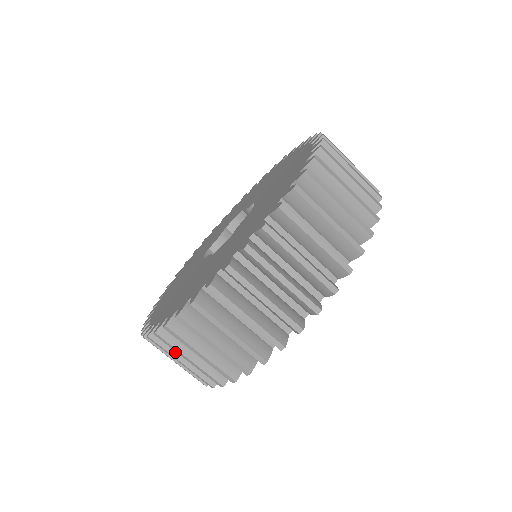
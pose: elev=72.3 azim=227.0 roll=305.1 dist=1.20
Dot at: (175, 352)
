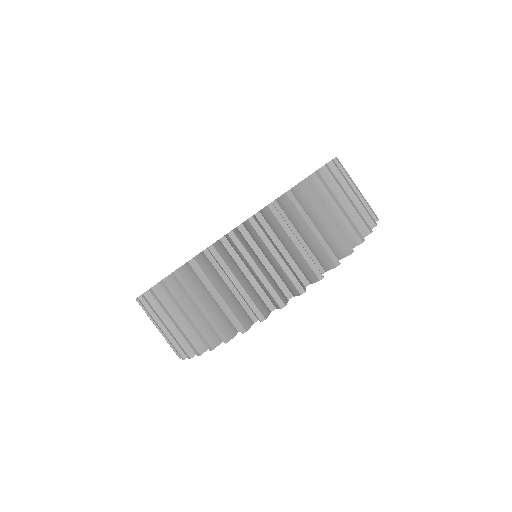
Dot at: (215, 282)
